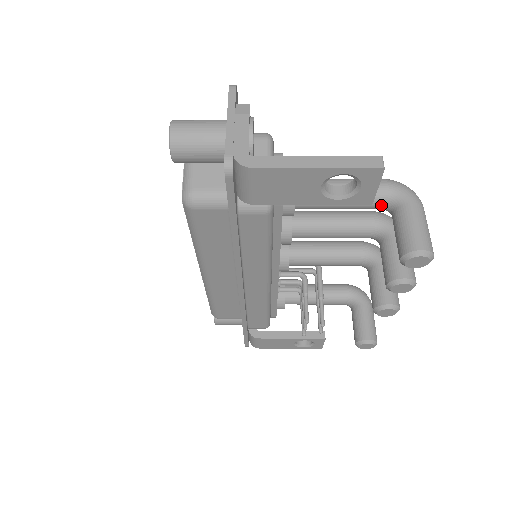
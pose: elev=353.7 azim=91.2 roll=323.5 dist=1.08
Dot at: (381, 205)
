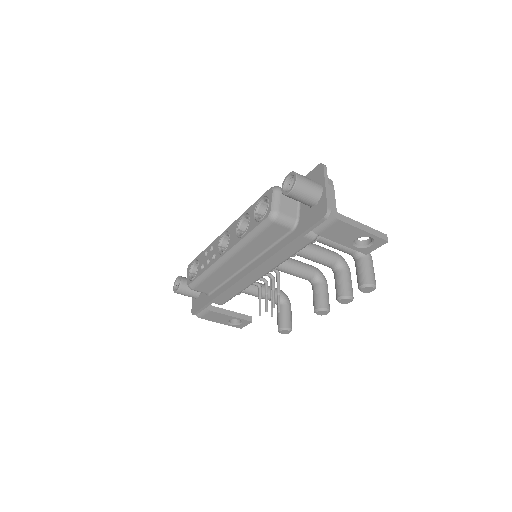
Dot at: (353, 253)
